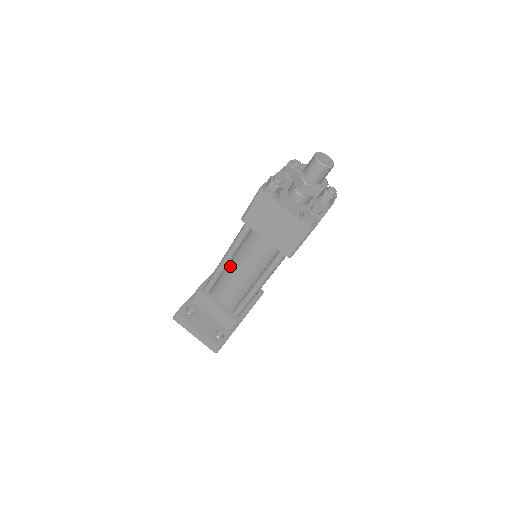
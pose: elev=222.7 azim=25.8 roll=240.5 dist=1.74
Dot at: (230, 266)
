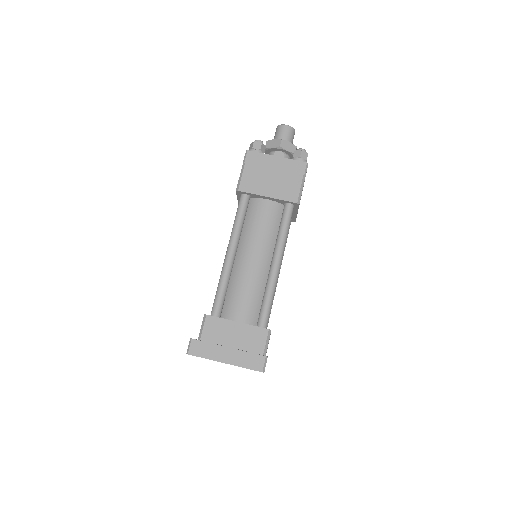
Dot at: (235, 265)
